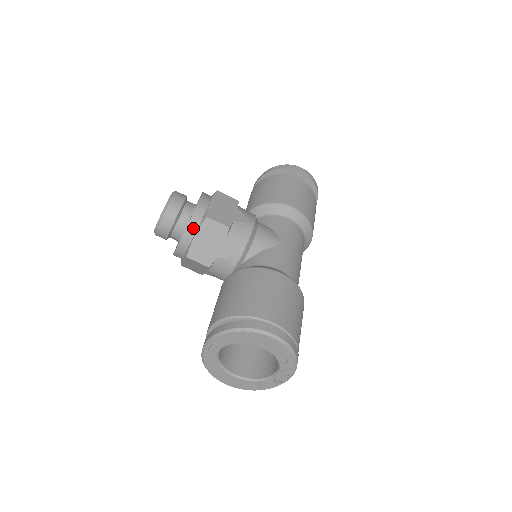
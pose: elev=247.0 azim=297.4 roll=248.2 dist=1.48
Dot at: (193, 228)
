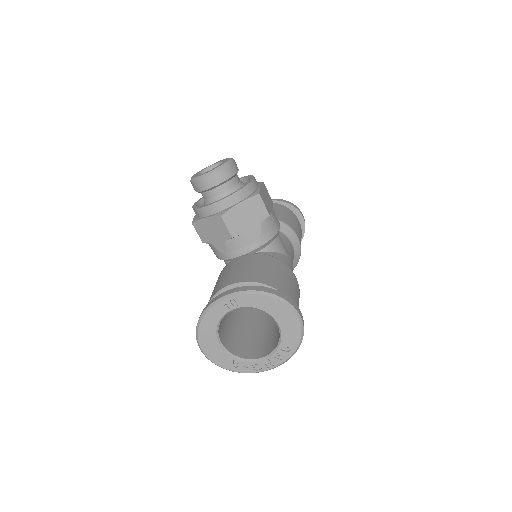
Dot at: (241, 196)
